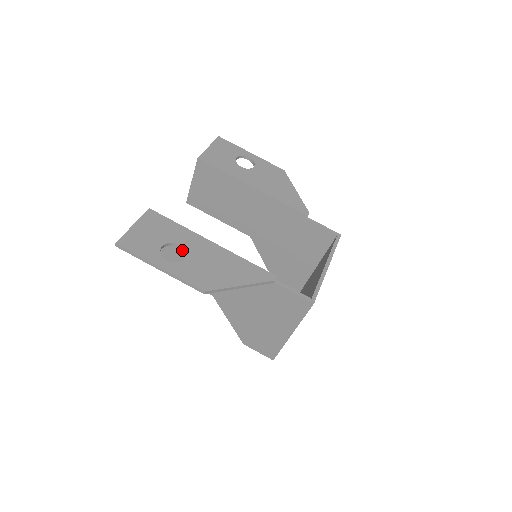
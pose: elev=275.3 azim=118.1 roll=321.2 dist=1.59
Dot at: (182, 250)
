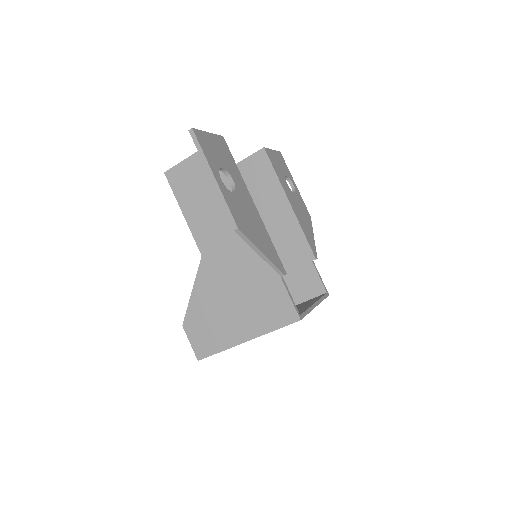
Dot at: (231, 186)
